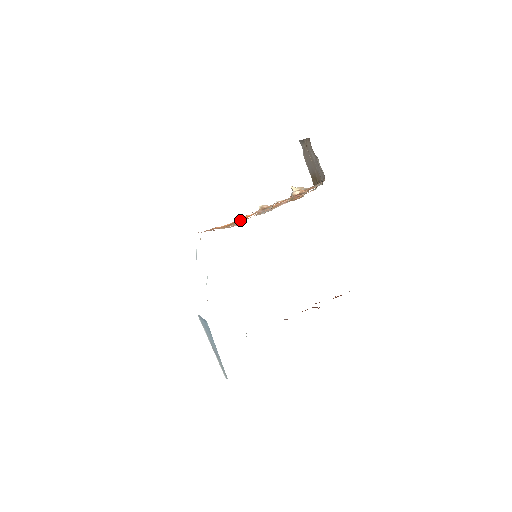
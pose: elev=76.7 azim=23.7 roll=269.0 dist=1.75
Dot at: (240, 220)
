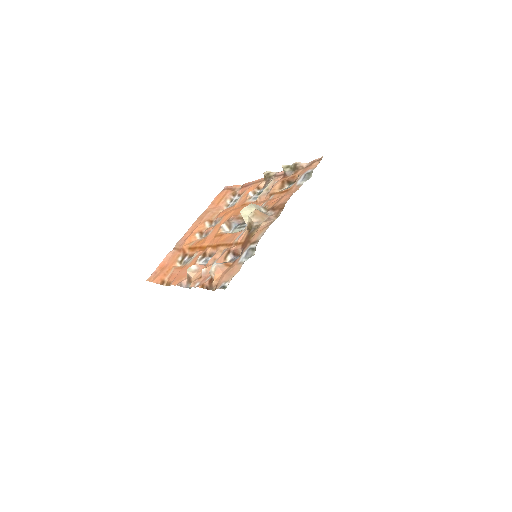
Dot at: (198, 250)
